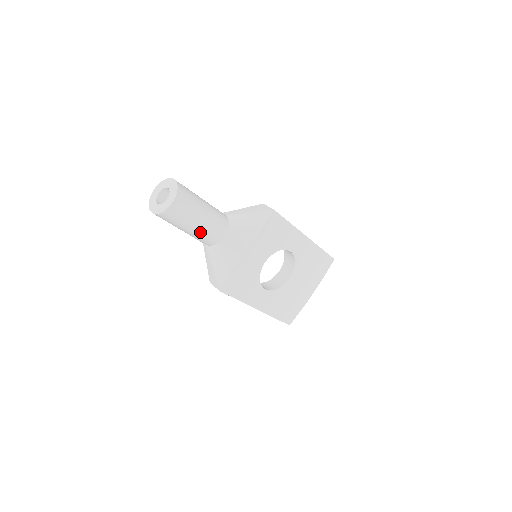
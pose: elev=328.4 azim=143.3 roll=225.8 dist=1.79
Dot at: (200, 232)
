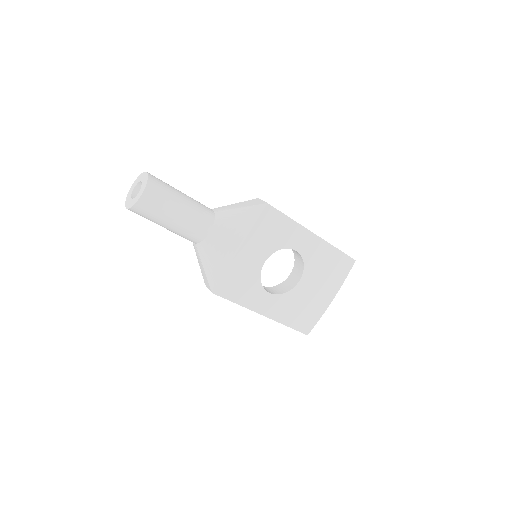
Dot at: (180, 228)
